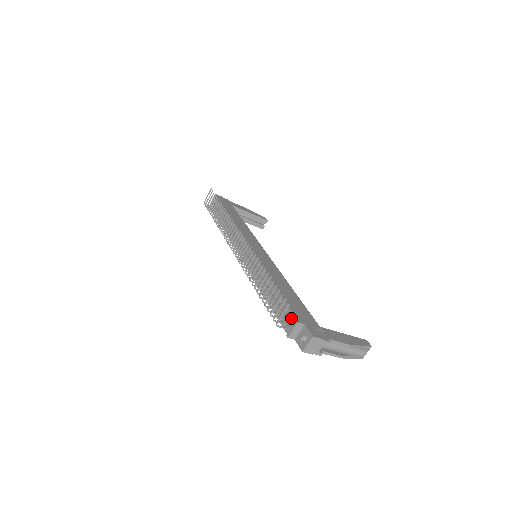
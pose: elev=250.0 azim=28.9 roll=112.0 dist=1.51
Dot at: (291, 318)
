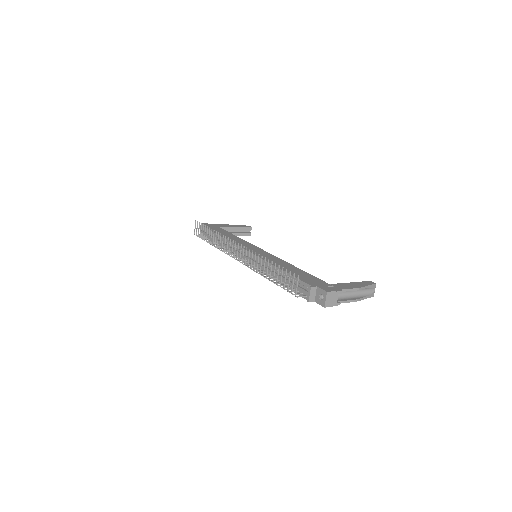
Dot at: (305, 287)
